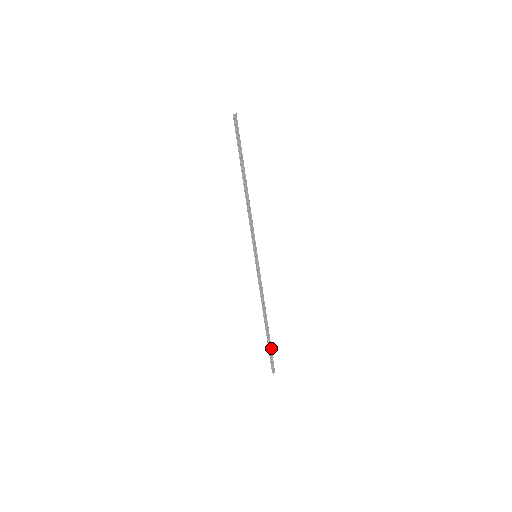
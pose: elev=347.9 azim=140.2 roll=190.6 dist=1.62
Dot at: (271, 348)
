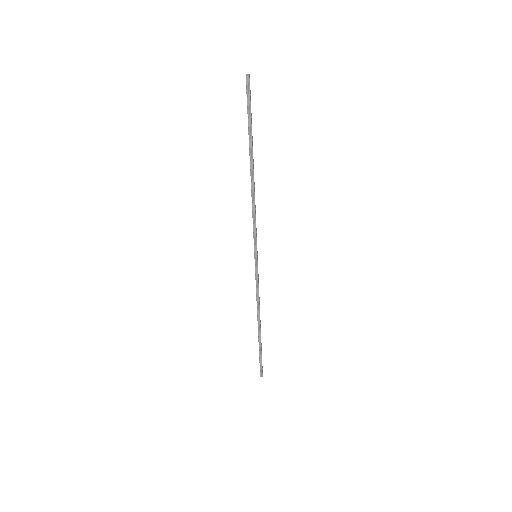
Dot at: (261, 352)
